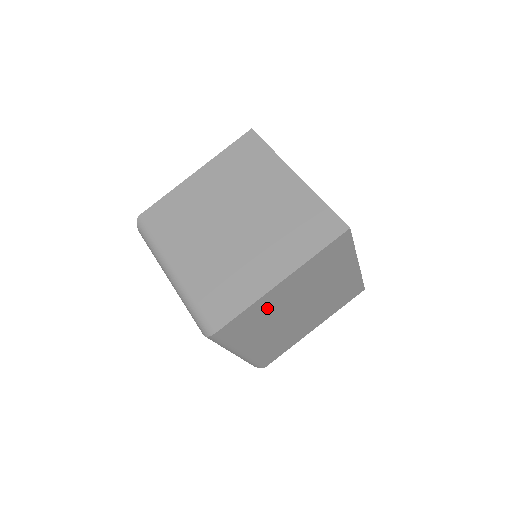
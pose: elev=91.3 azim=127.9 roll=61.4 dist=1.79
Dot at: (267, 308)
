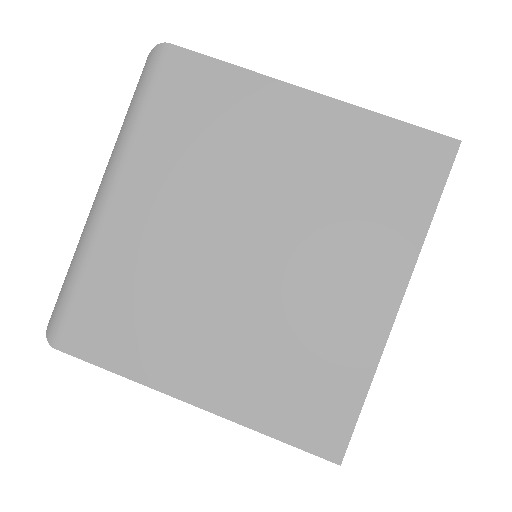
Dot at: (239, 125)
